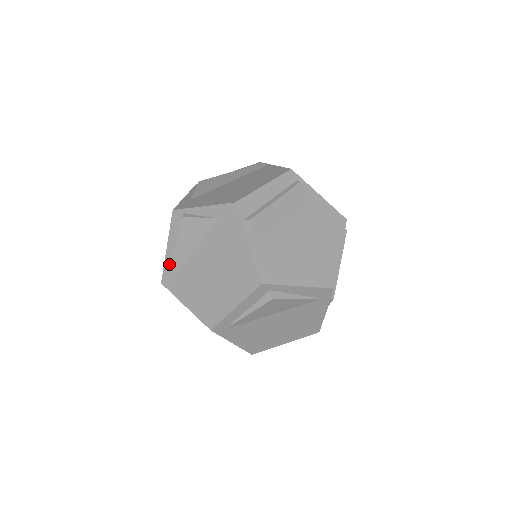
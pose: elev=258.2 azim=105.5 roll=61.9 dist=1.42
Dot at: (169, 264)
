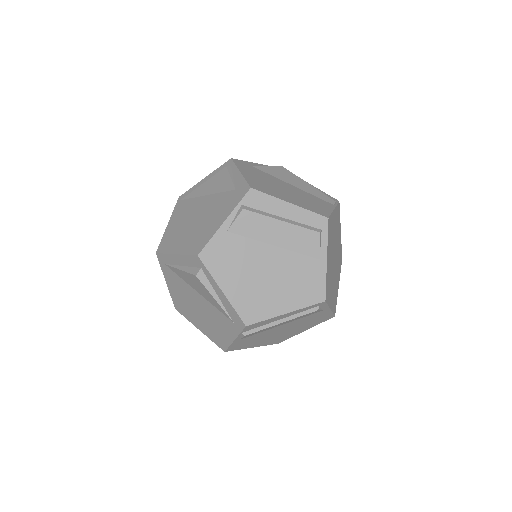
Dot at: (193, 190)
